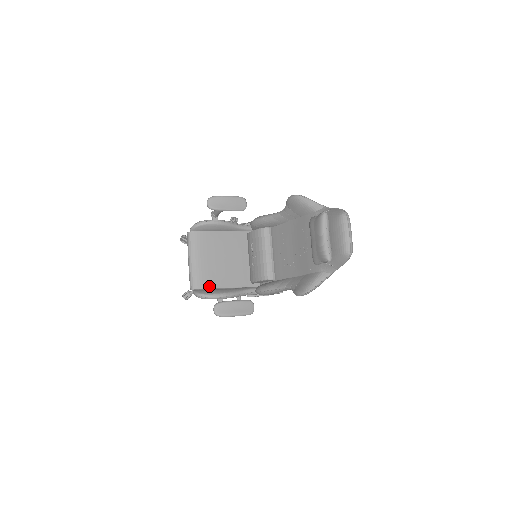
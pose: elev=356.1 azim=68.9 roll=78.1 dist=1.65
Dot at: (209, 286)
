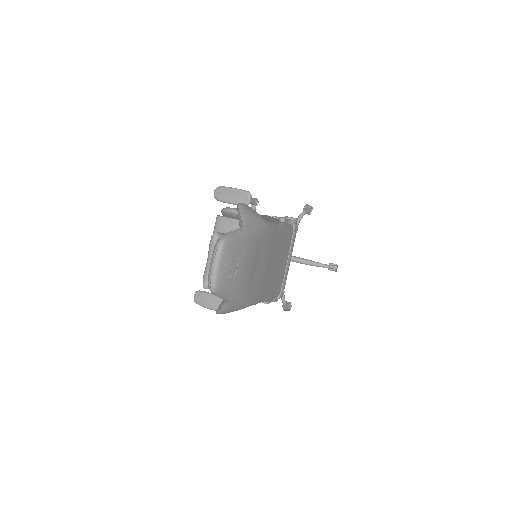
Dot at: occluded
